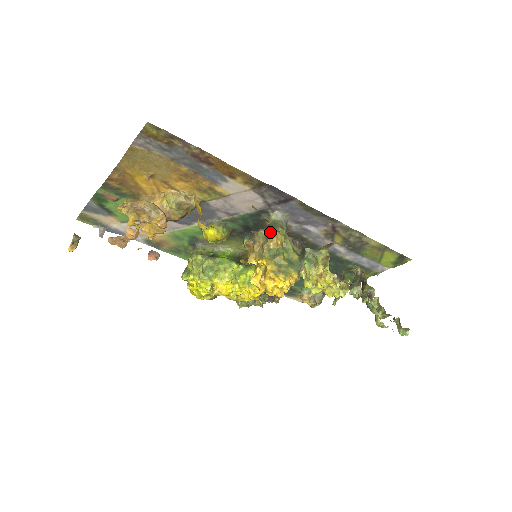
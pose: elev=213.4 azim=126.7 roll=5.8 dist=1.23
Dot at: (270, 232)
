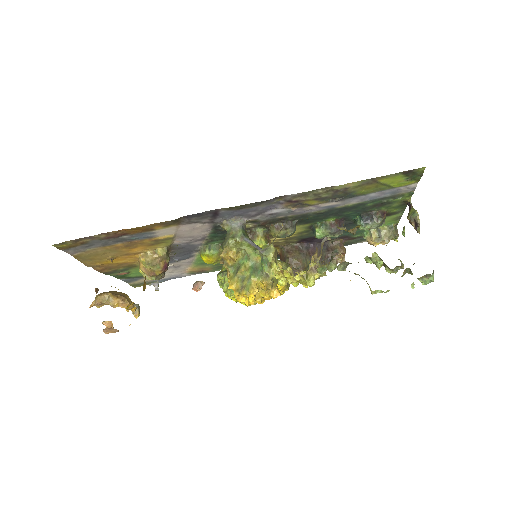
Dot at: (222, 250)
